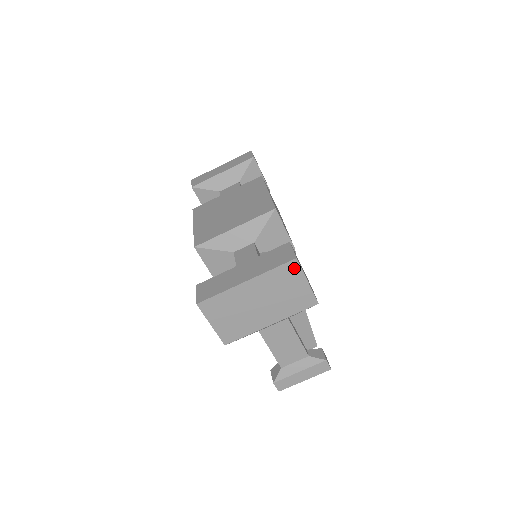
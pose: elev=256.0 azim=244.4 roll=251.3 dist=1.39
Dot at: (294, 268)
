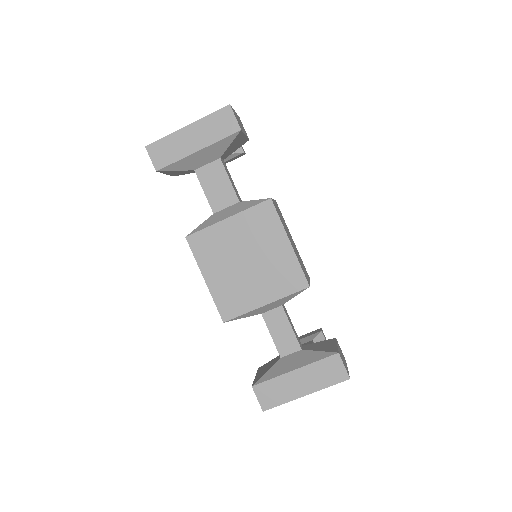
Dot at: occluded
